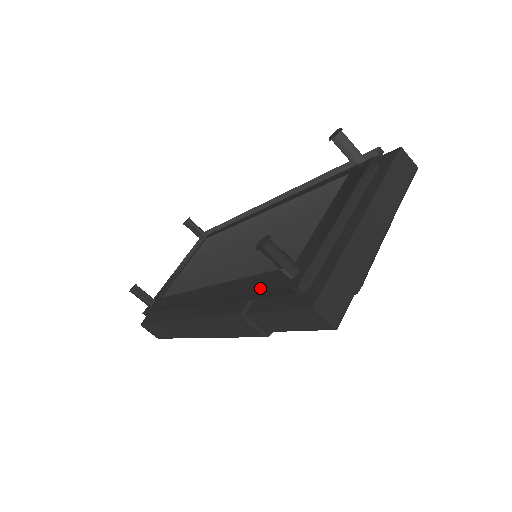
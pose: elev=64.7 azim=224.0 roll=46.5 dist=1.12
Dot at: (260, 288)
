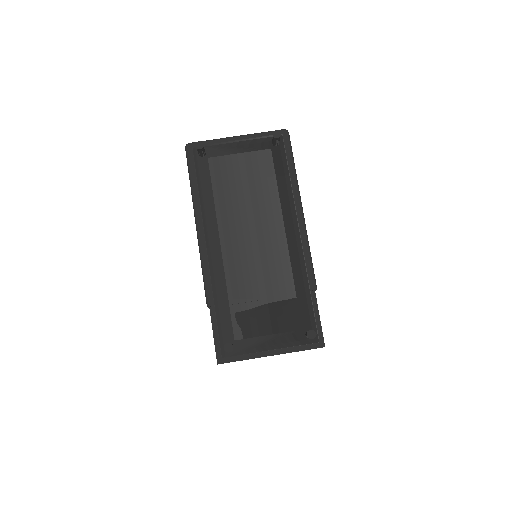
Dot at: (220, 323)
